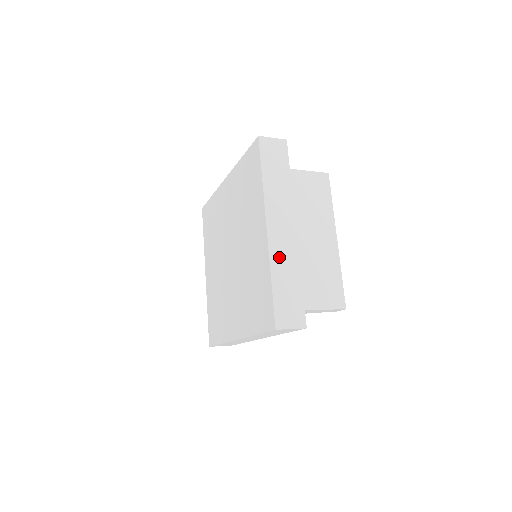
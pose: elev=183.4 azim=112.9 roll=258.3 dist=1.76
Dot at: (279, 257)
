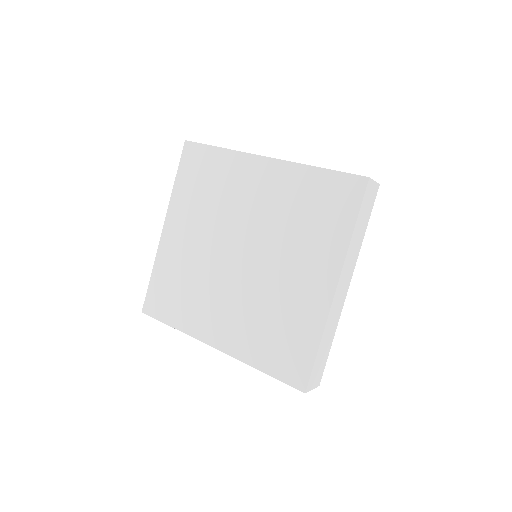
Dot at: (331, 319)
